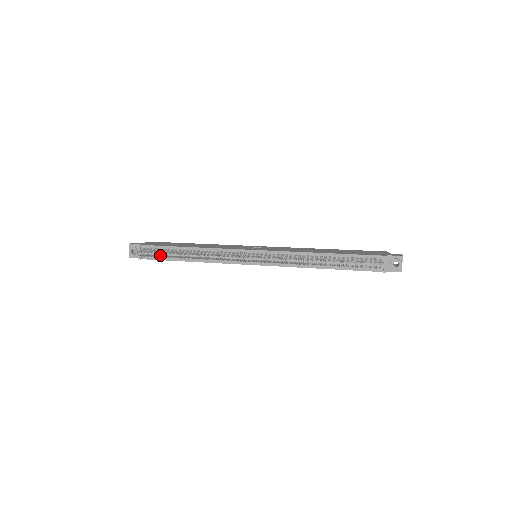
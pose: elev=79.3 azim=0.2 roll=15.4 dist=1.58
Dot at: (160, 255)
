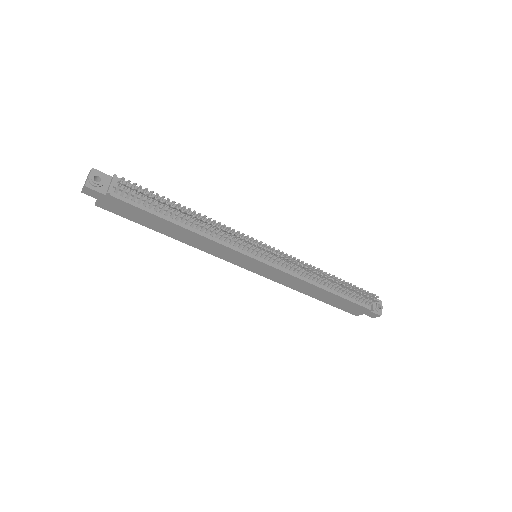
Dot at: (149, 199)
